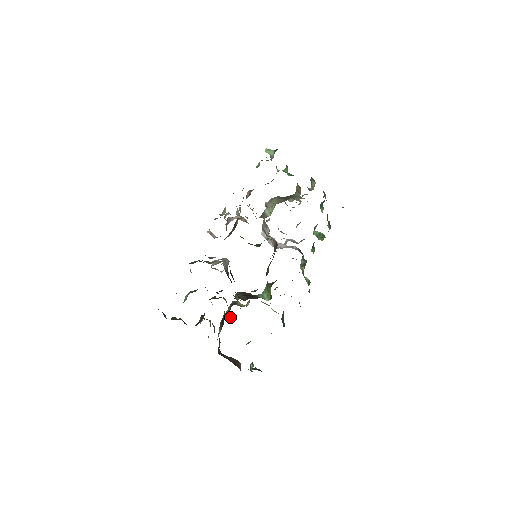
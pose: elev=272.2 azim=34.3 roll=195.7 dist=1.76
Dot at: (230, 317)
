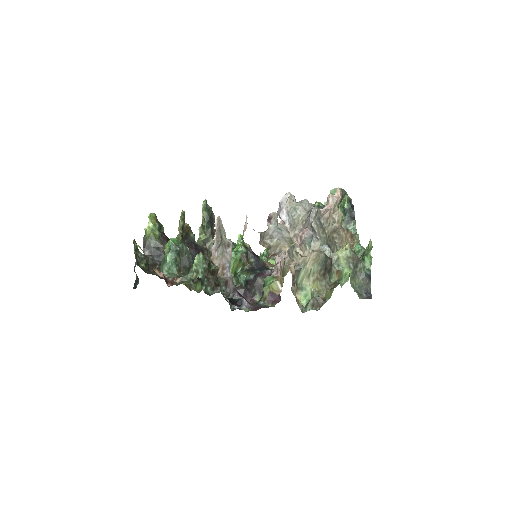
Dot at: occluded
